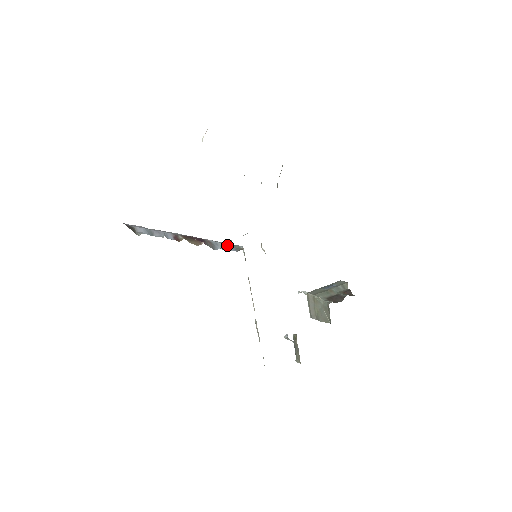
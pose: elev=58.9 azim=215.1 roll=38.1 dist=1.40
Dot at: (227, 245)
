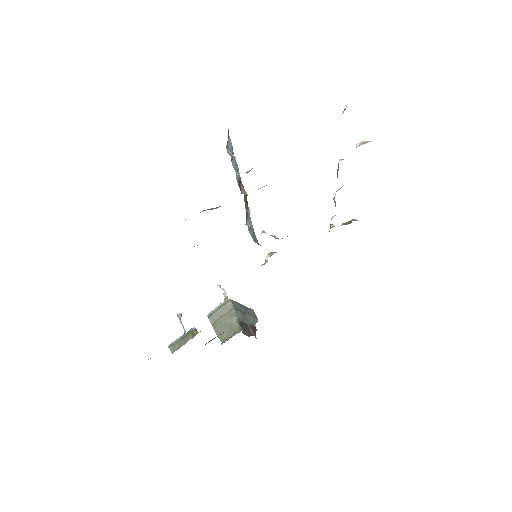
Dot at: (252, 225)
